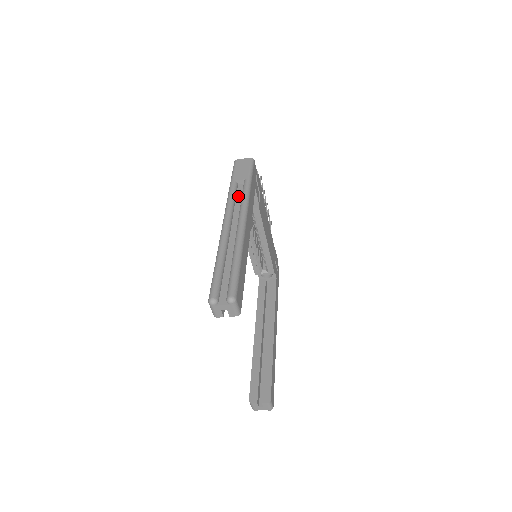
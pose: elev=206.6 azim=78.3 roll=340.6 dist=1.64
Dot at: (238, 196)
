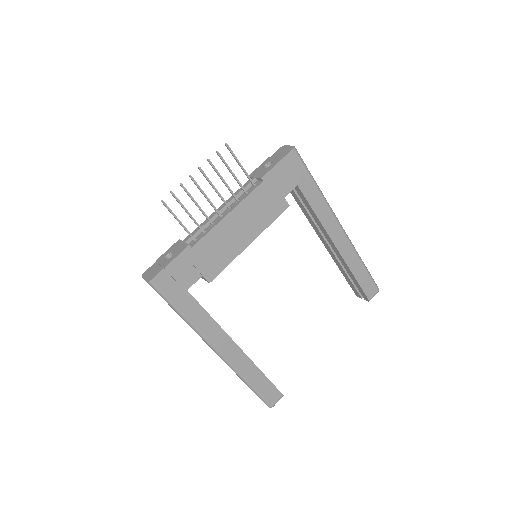
Dot at: occluded
